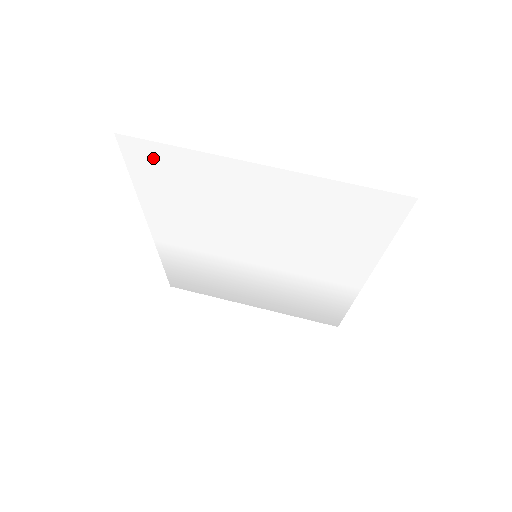
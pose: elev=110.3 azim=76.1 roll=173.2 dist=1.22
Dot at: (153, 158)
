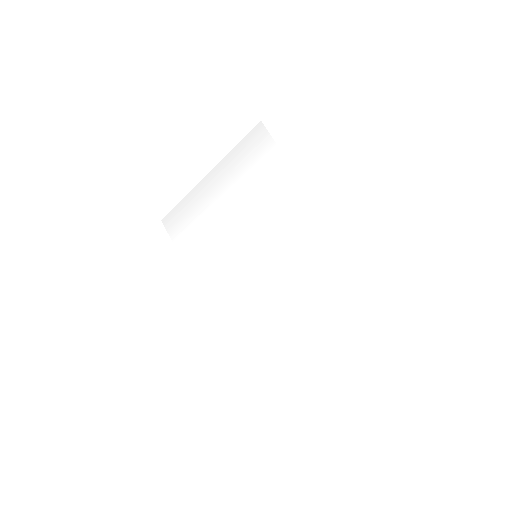
Dot at: (257, 366)
